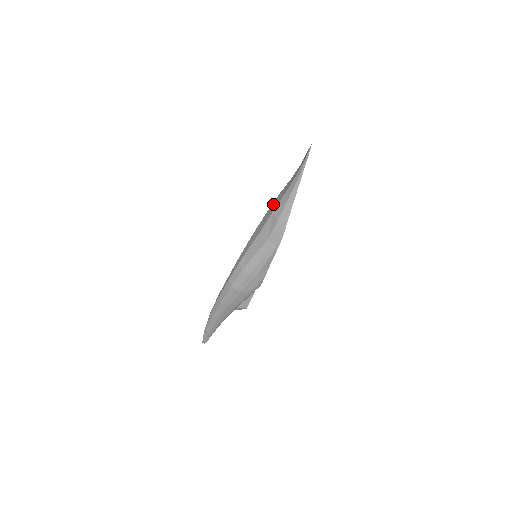
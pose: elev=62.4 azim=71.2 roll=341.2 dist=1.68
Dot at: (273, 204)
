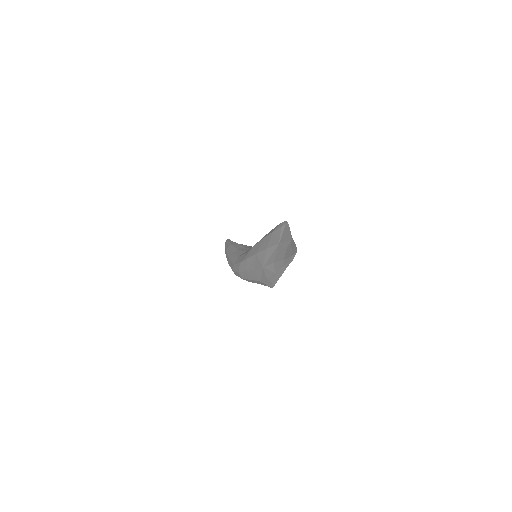
Dot at: (264, 253)
